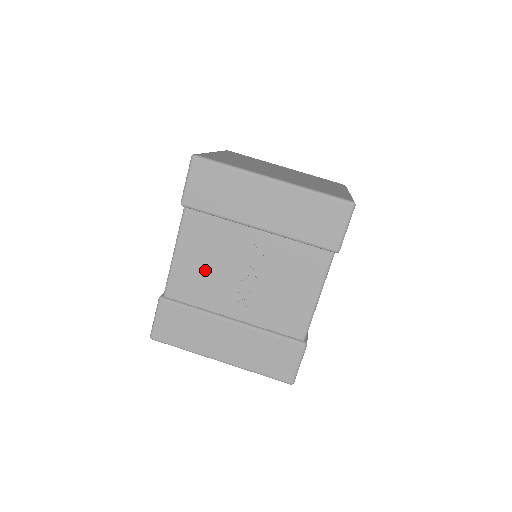
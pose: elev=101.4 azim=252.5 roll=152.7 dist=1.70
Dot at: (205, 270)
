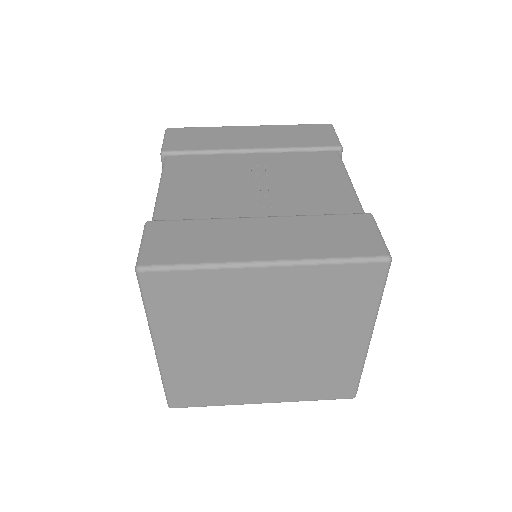
Dot at: (204, 189)
